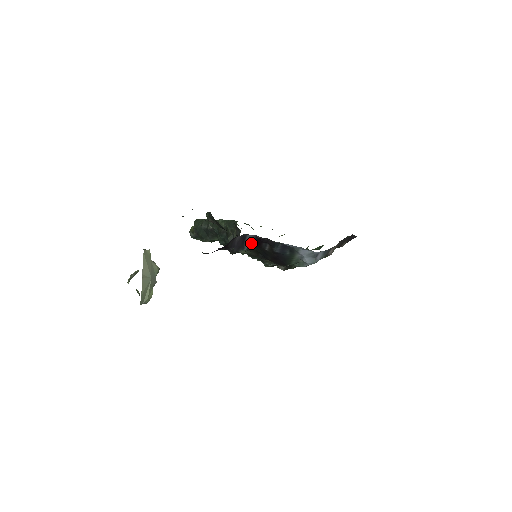
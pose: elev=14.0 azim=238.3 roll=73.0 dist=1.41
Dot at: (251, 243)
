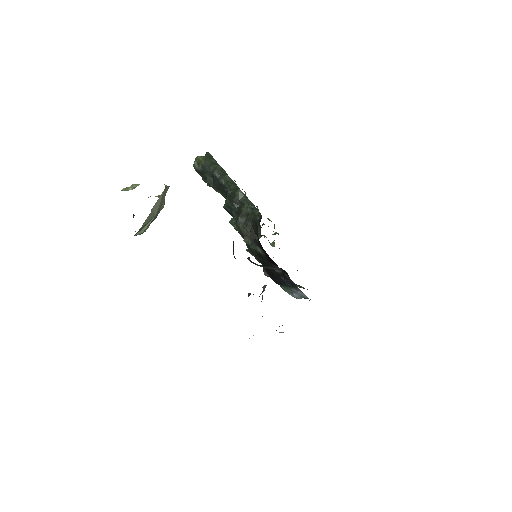
Dot at: (273, 268)
